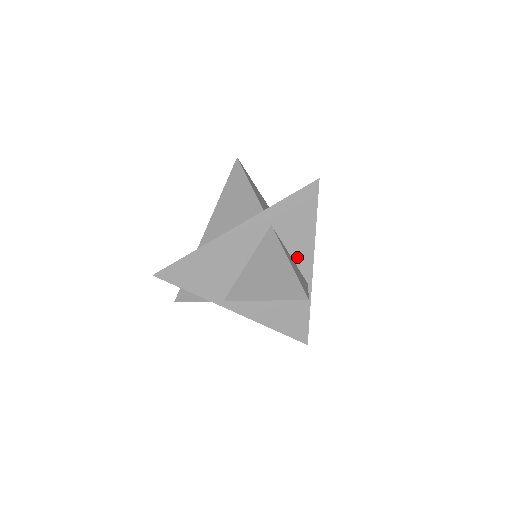
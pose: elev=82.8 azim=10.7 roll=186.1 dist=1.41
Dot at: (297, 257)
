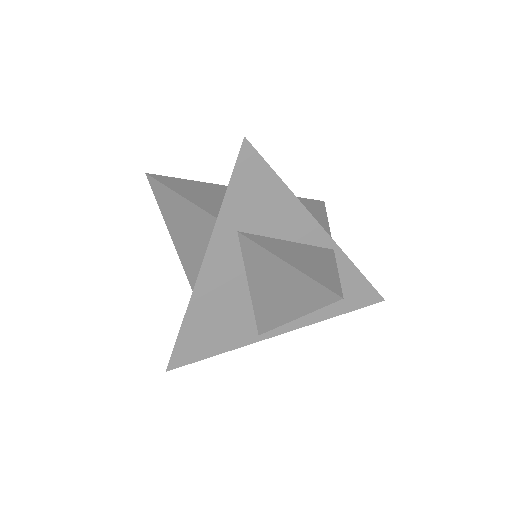
Dot at: (297, 236)
